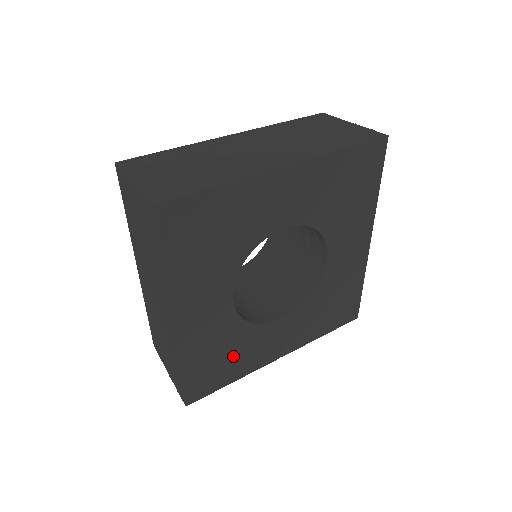
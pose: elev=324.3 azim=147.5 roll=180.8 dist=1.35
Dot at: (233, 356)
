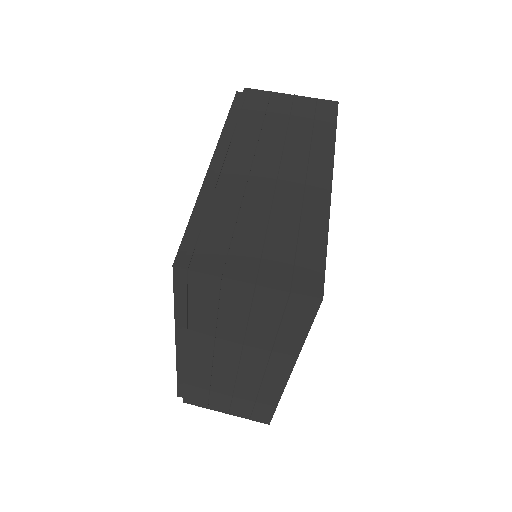
Dot at: occluded
